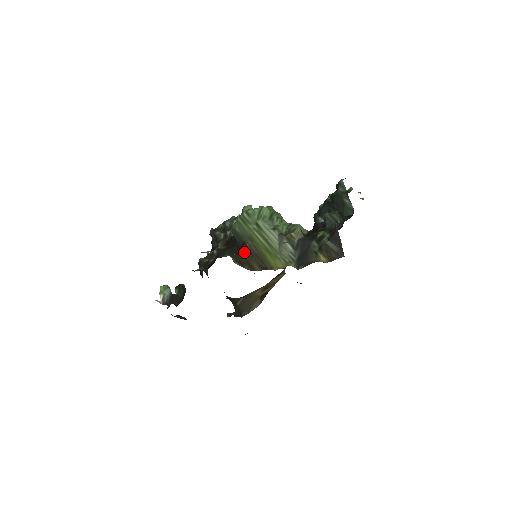
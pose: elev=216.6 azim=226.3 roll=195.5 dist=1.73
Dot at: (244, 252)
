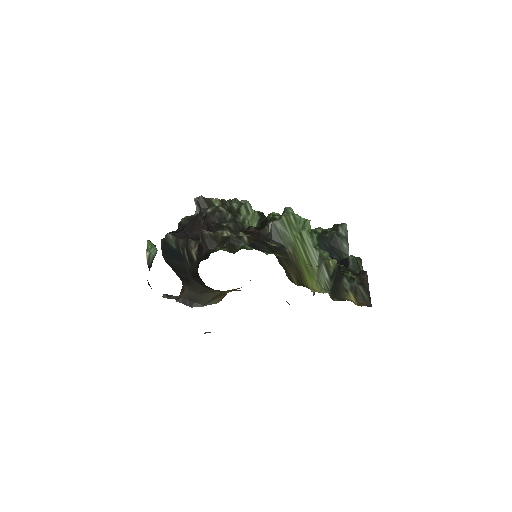
Dot at: occluded
